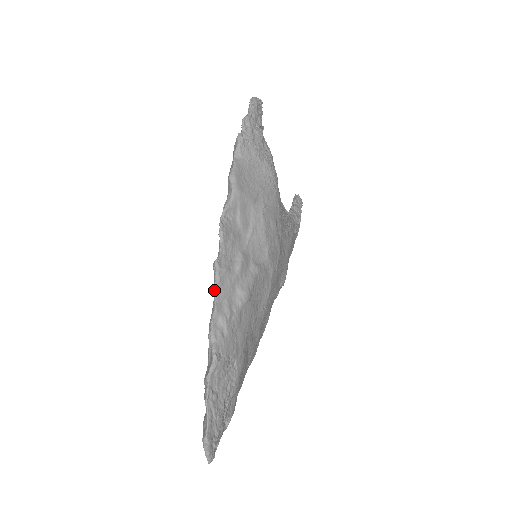
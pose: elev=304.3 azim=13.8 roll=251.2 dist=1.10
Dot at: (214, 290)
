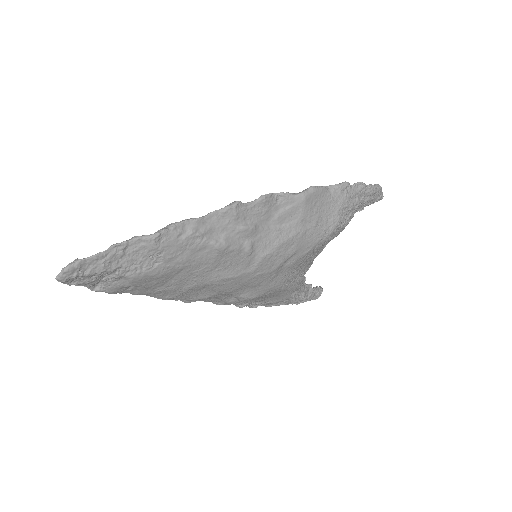
Dot at: (214, 211)
